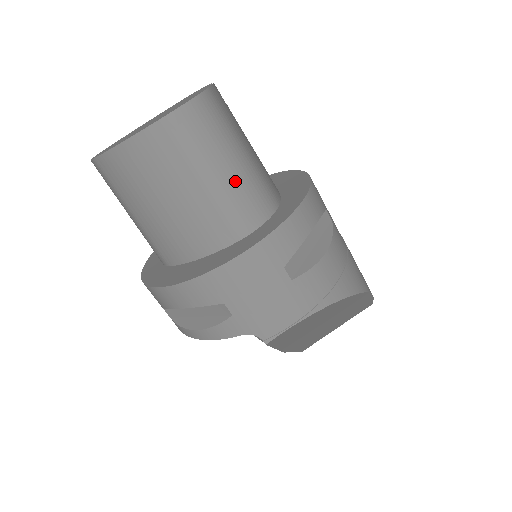
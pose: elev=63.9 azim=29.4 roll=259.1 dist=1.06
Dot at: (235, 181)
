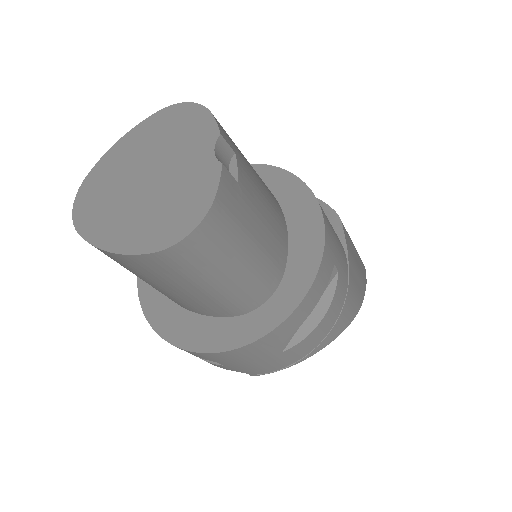
Dot at: (237, 283)
